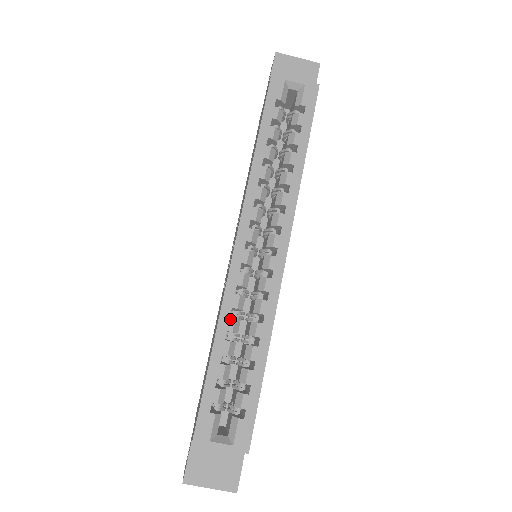
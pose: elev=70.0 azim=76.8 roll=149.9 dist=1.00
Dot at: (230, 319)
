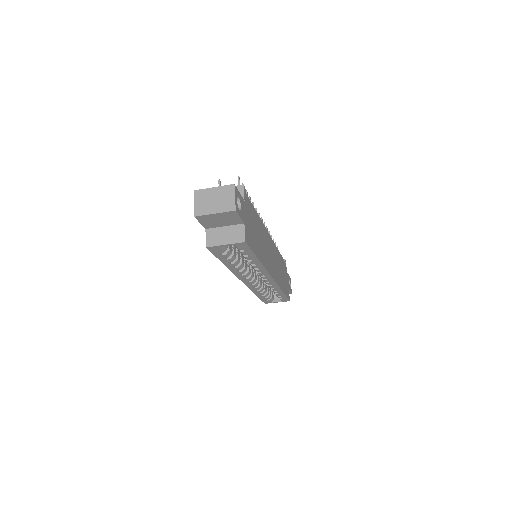
Dot at: (258, 291)
